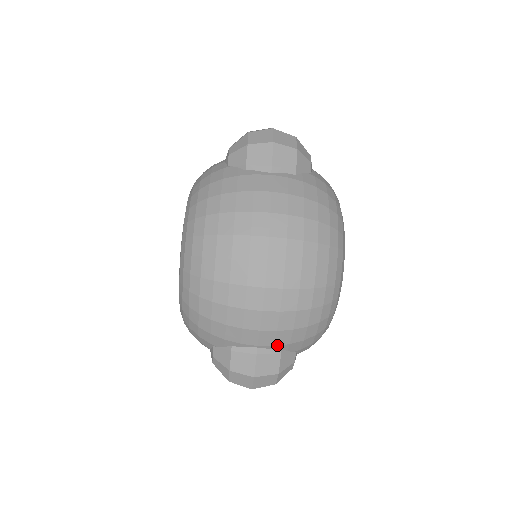
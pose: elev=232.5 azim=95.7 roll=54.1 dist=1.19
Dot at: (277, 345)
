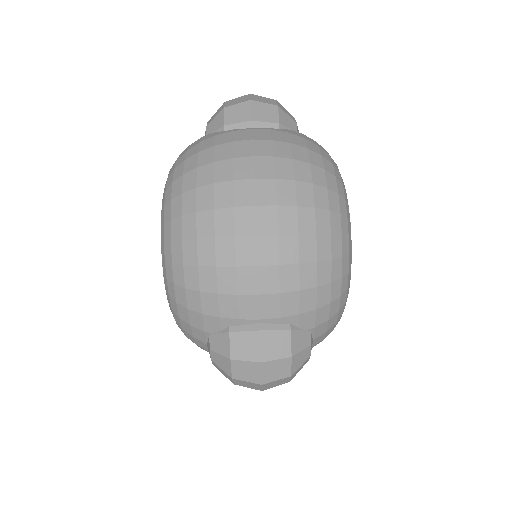
Dot at: (284, 316)
